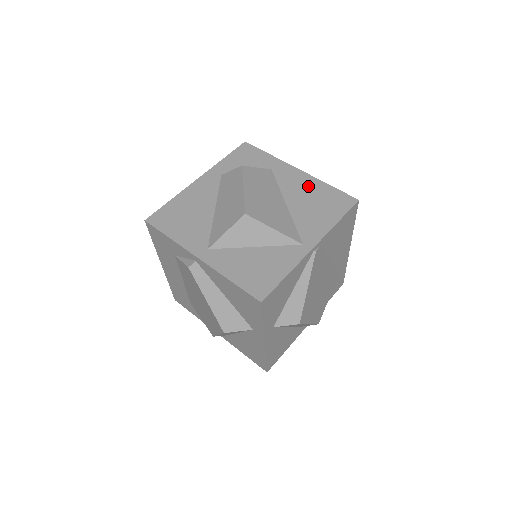
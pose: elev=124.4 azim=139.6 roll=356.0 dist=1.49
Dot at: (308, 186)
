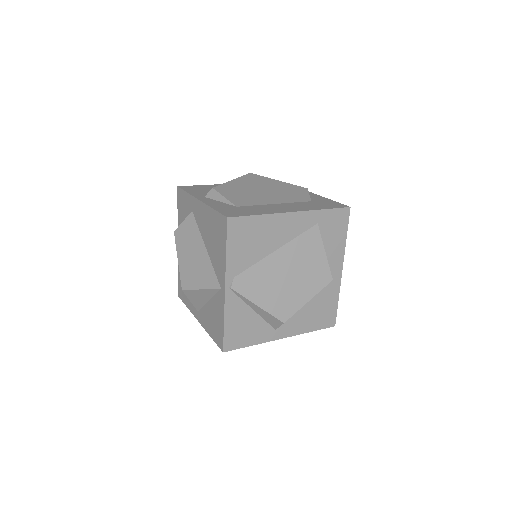
Dot at: (207, 219)
